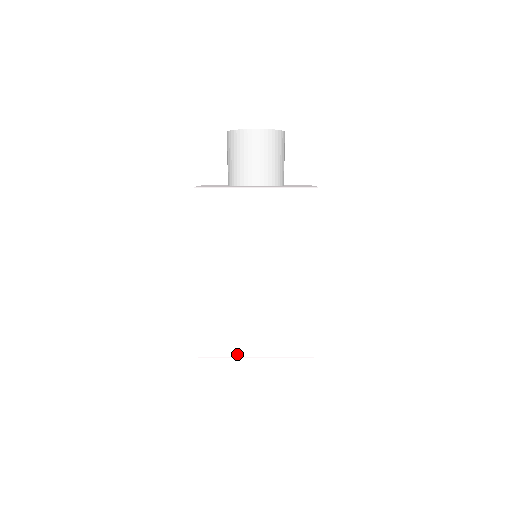
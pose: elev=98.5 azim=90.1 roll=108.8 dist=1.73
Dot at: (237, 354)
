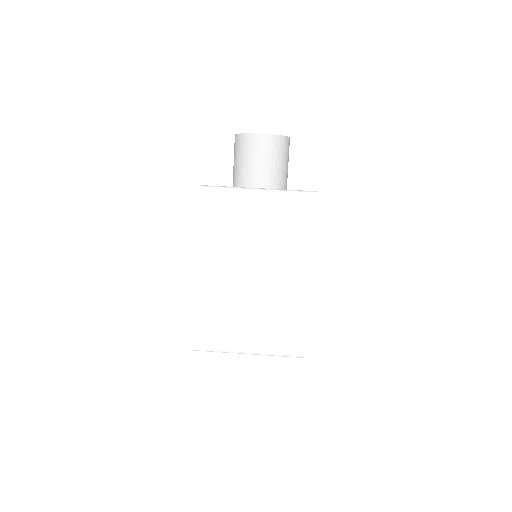
Dot at: (231, 349)
